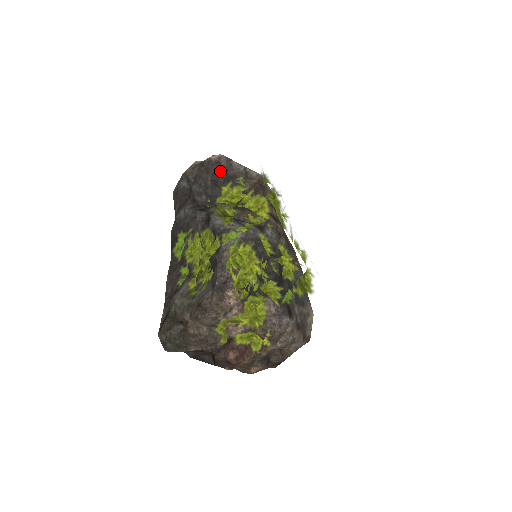
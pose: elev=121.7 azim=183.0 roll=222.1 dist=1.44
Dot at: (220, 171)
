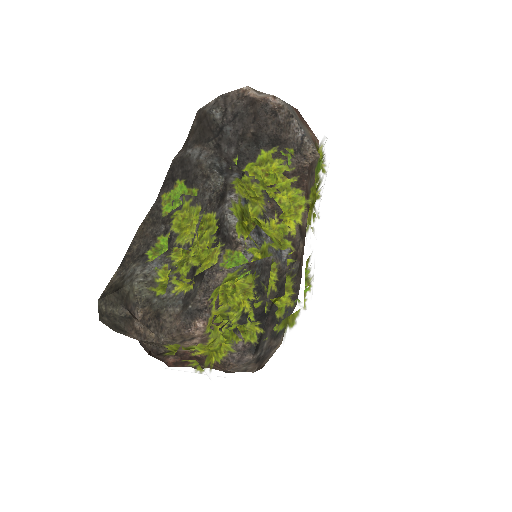
Dot at: (271, 127)
